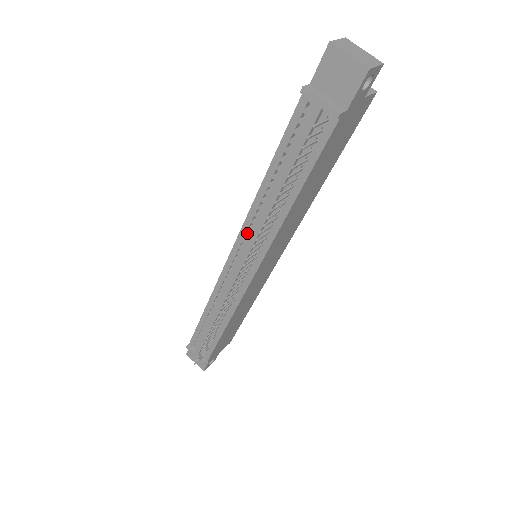
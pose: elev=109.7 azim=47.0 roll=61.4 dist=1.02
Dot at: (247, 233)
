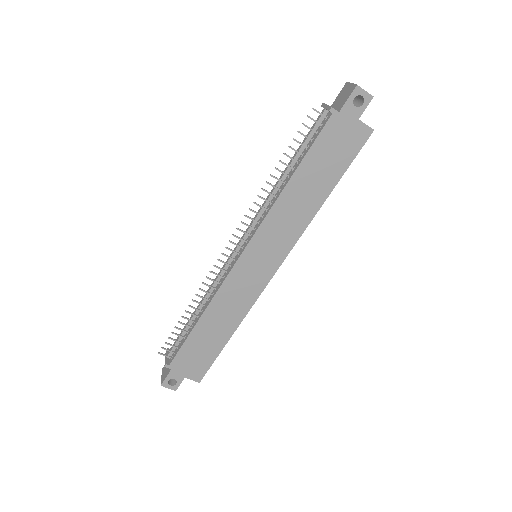
Dot at: occluded
